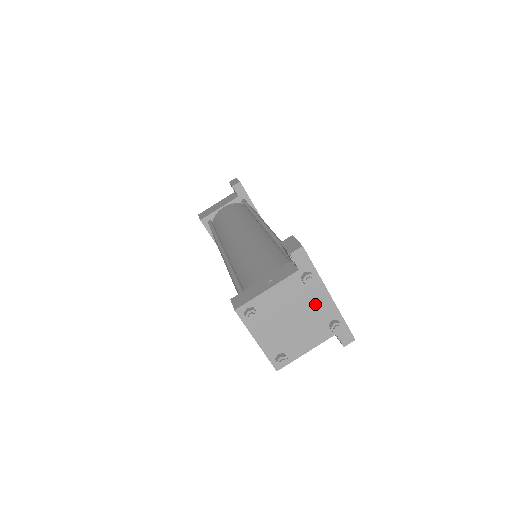
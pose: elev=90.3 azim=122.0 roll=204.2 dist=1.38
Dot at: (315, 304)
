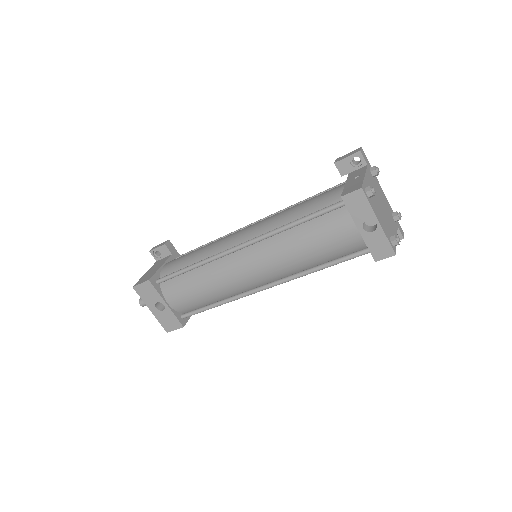
Dot at: (382, 197)
